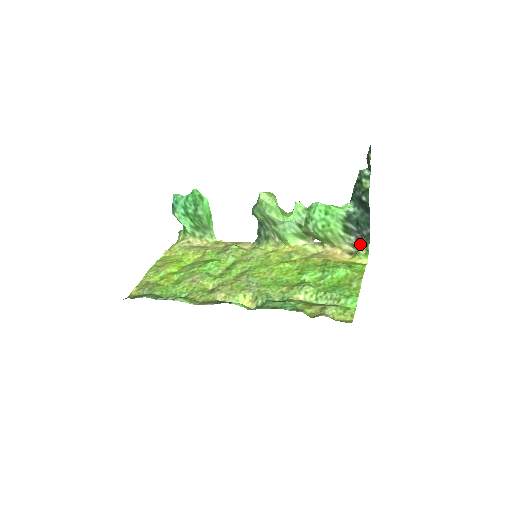
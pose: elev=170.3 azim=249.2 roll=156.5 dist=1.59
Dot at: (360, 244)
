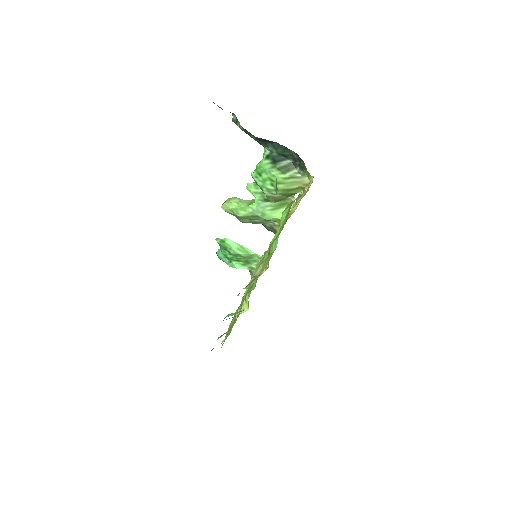
Dot at: (303, 169)
